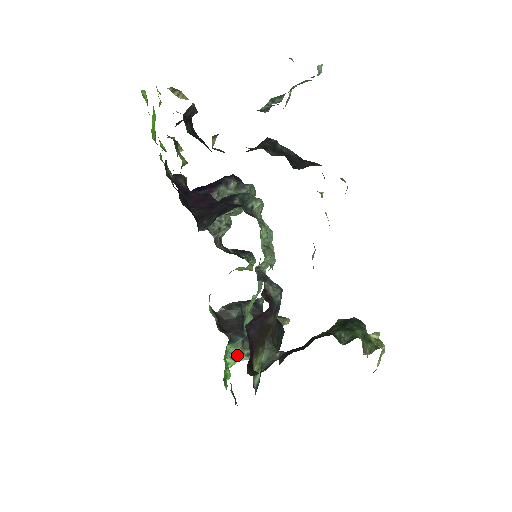
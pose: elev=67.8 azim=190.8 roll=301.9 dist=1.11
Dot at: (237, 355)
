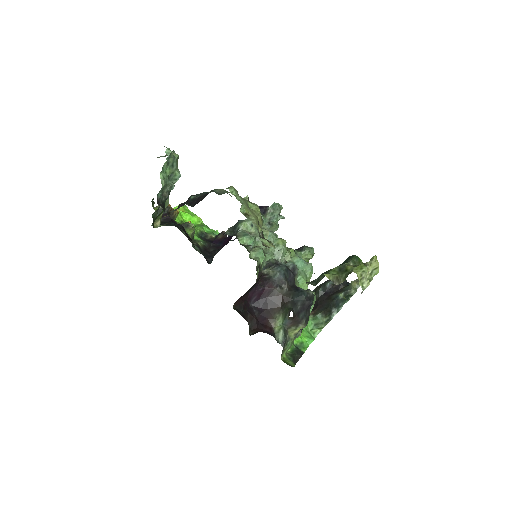
Dot at: (320, 324)
